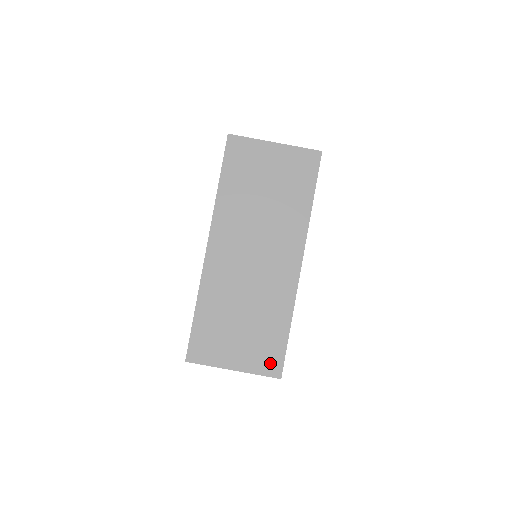
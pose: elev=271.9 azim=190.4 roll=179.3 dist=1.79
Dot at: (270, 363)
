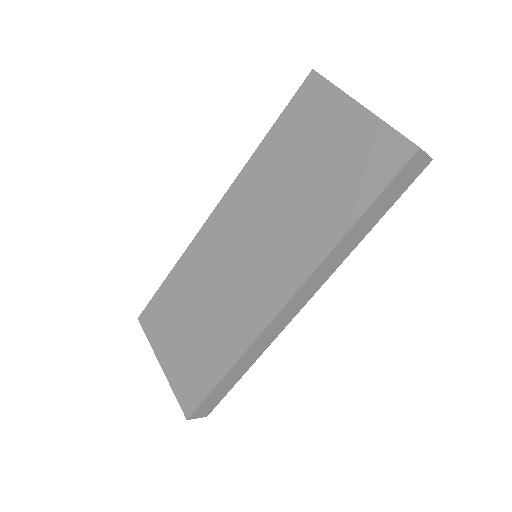
Dot at: (189, 392)
